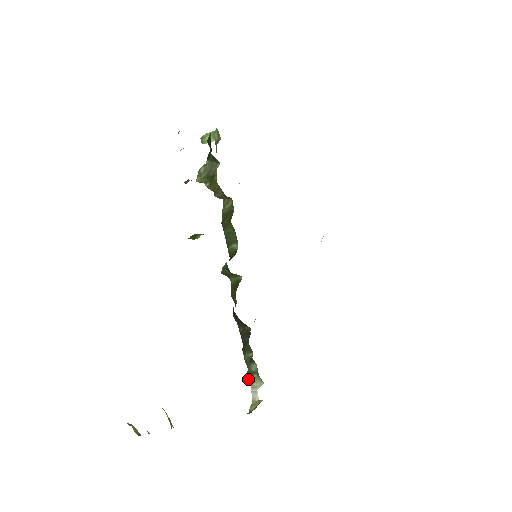
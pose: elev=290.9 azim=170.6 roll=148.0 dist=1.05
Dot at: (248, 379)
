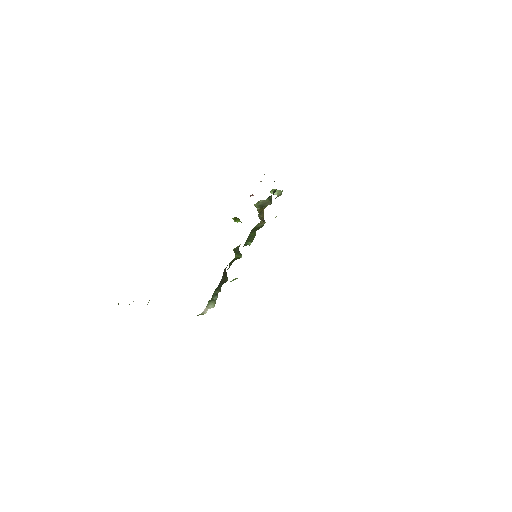
Dot at: (208, 302)
